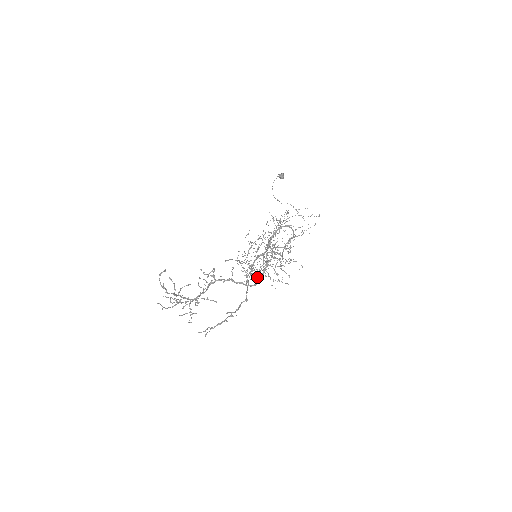
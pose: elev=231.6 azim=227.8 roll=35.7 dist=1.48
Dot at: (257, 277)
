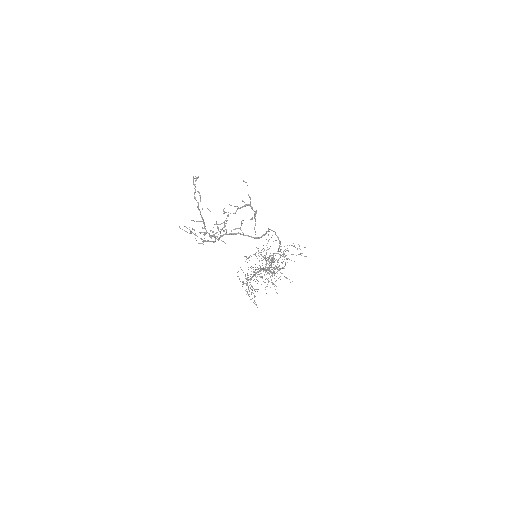
Dot at: (252, 298)
